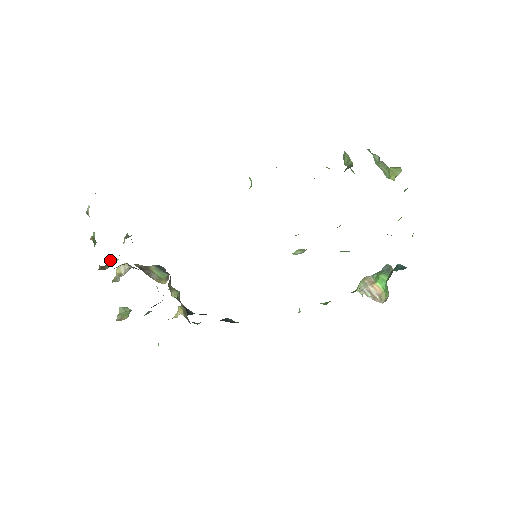
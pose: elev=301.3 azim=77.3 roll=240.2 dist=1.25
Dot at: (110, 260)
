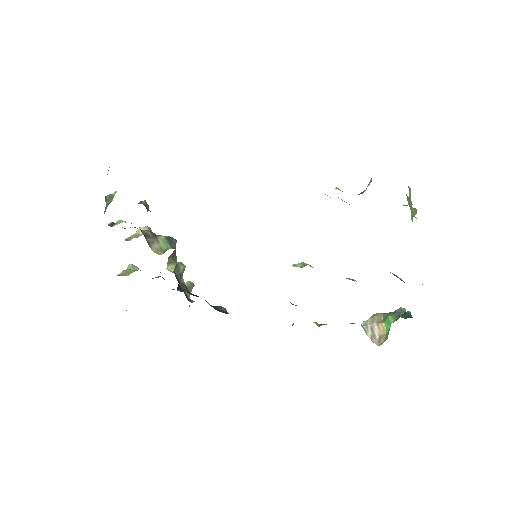
Dot at: (119, 220)
